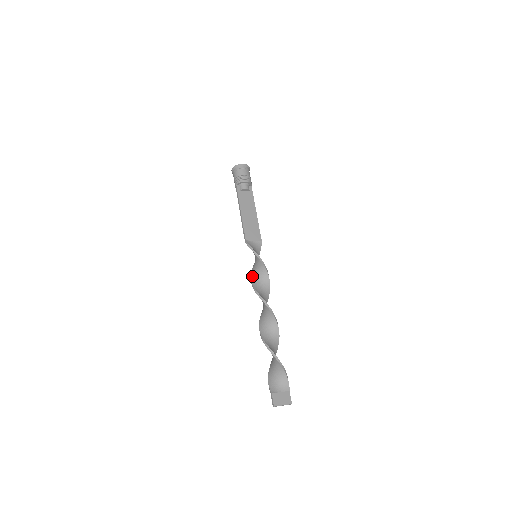
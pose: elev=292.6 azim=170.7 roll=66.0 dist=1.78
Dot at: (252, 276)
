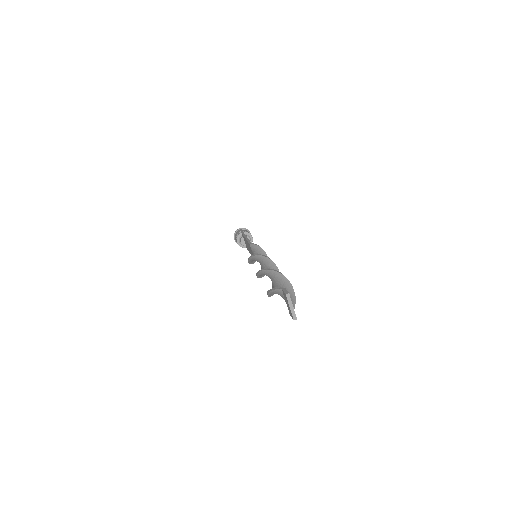
Dot at: occluded
